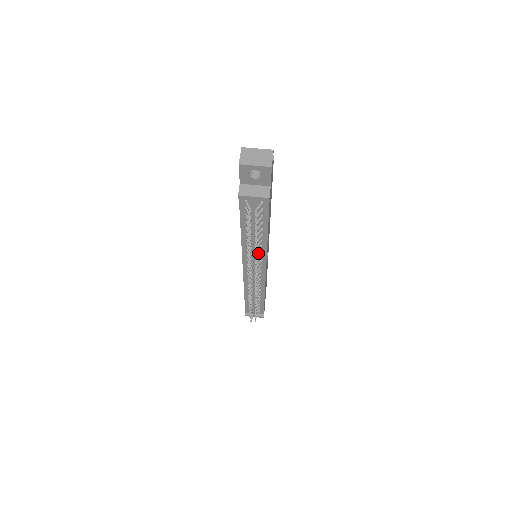
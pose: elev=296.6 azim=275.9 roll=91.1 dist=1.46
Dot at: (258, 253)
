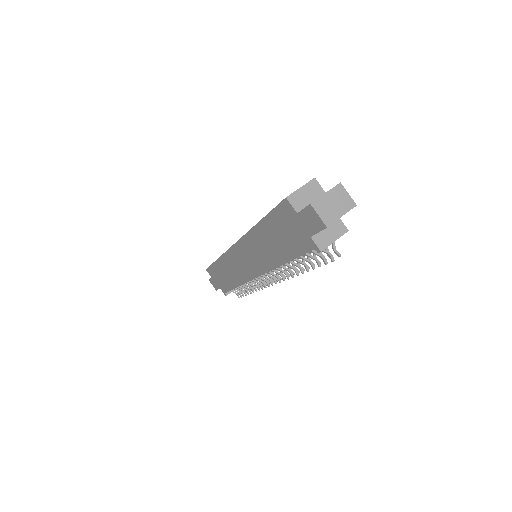
Dot at: occluded
